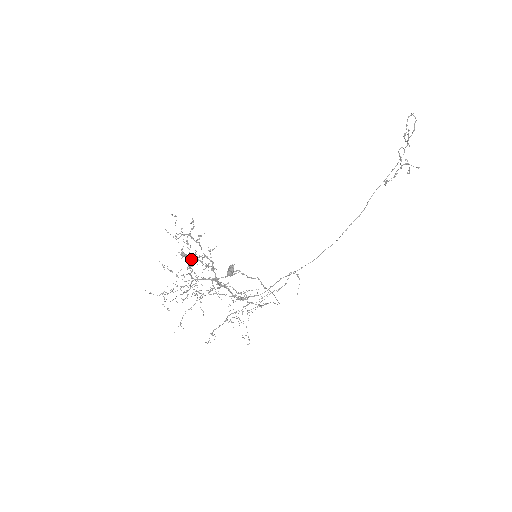
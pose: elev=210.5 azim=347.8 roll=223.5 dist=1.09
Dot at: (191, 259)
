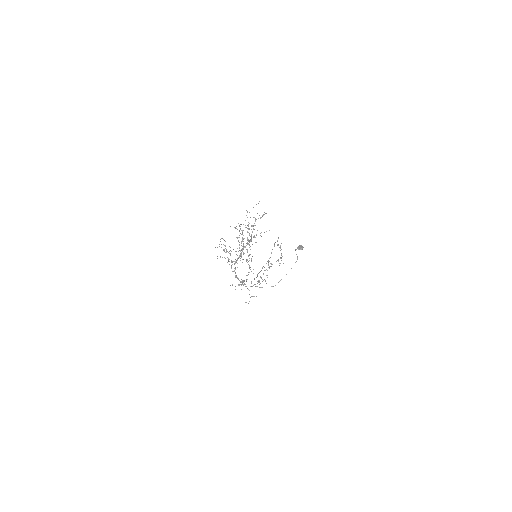
Dot at: occluded
